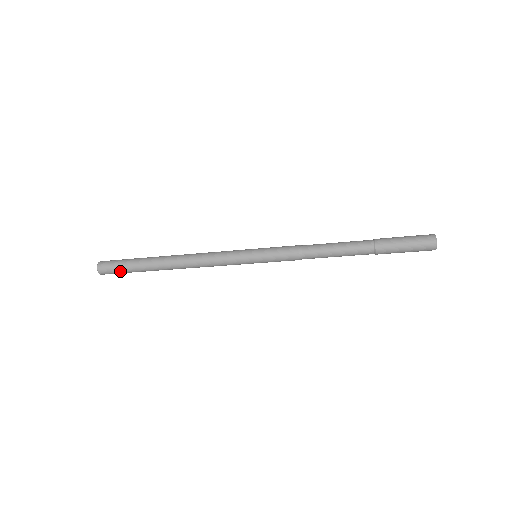
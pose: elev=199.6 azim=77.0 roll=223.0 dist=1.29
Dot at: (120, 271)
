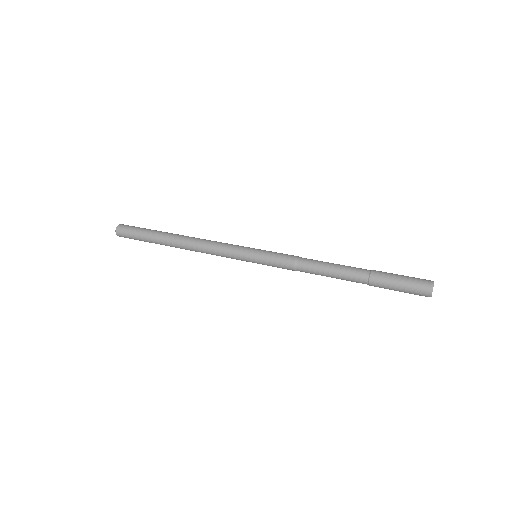
Dot at: occluded
